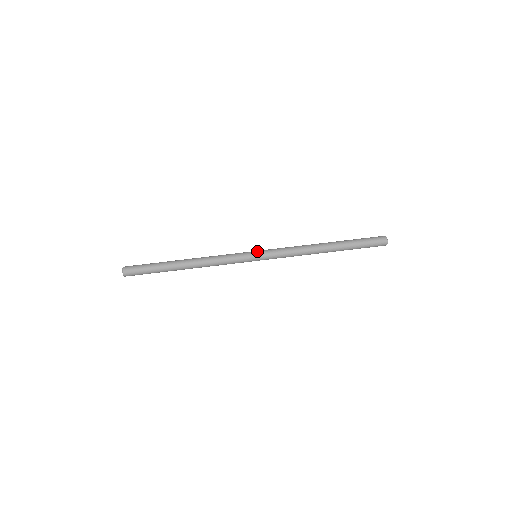
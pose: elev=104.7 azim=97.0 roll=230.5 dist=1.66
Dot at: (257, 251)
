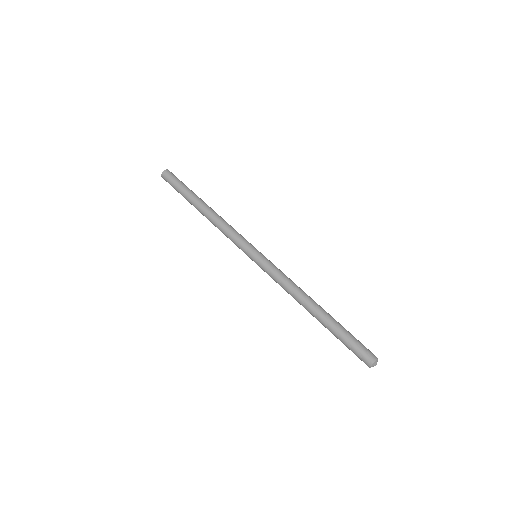
Dot at: occluded
